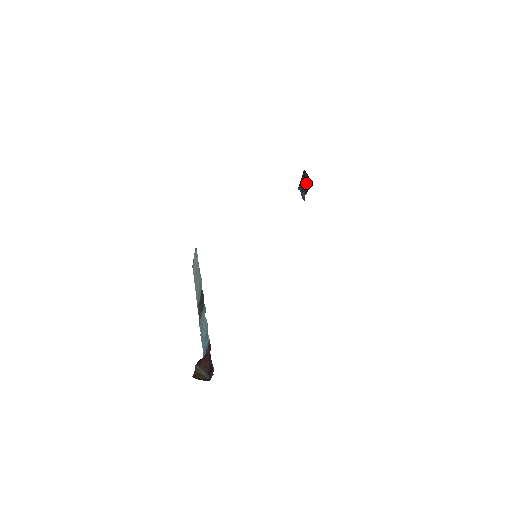
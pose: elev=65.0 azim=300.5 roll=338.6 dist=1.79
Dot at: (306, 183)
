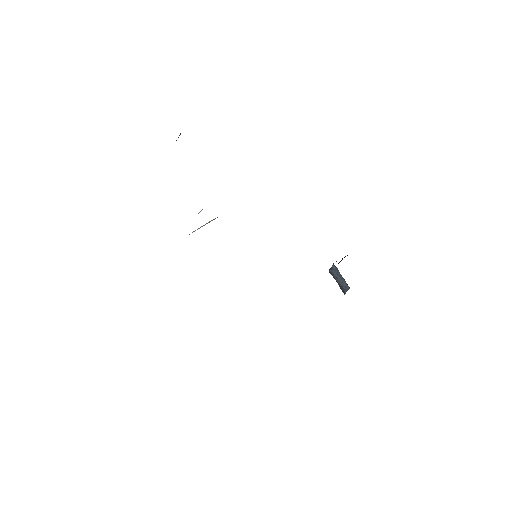
Dot at: (345, 256)
